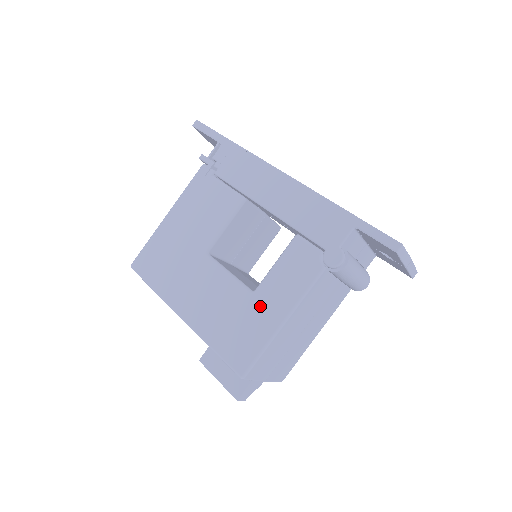
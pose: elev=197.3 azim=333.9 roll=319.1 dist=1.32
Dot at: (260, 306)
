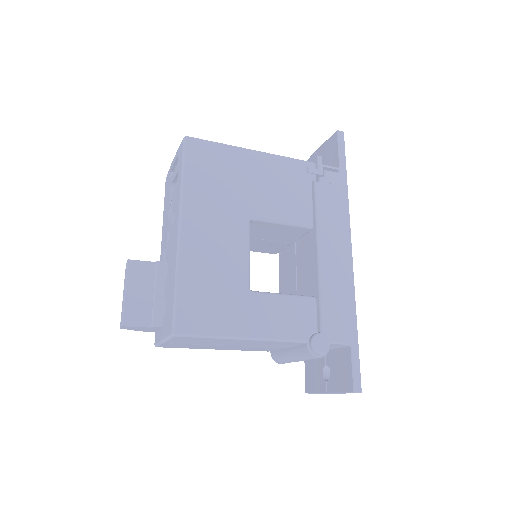
Dot at: (244, 306)
